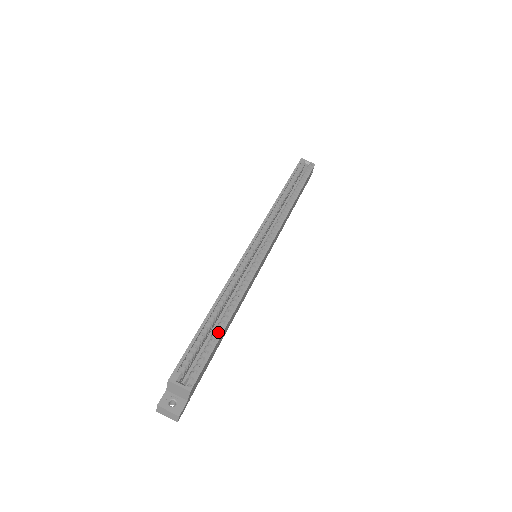
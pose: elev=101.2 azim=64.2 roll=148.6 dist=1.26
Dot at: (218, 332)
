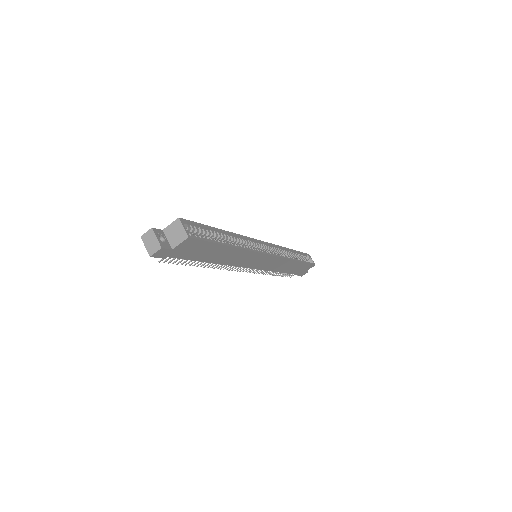
Dot at: (221, 242)
